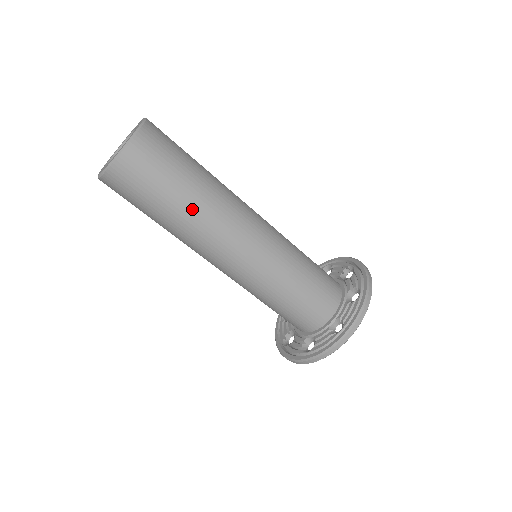
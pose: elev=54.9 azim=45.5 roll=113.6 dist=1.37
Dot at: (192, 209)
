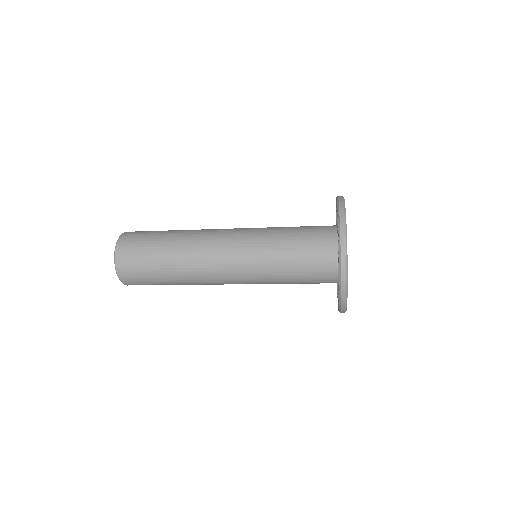
Dot at: (177, 274)
